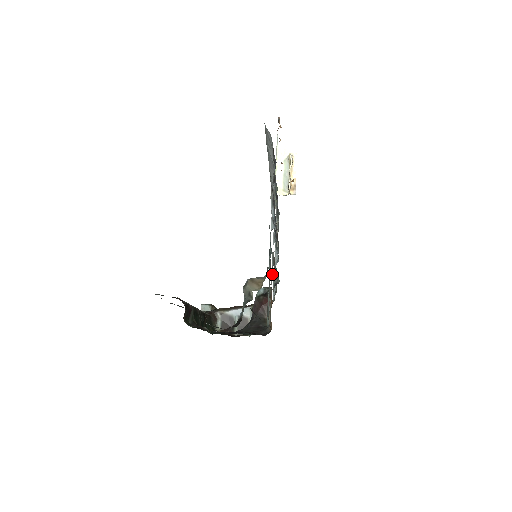
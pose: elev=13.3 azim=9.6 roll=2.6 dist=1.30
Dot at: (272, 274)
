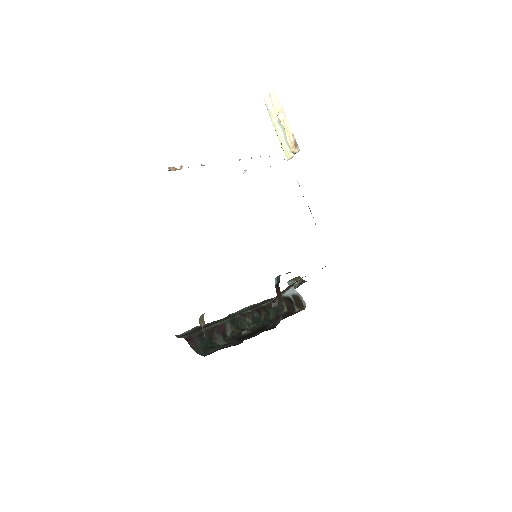
Dot at: occluded
